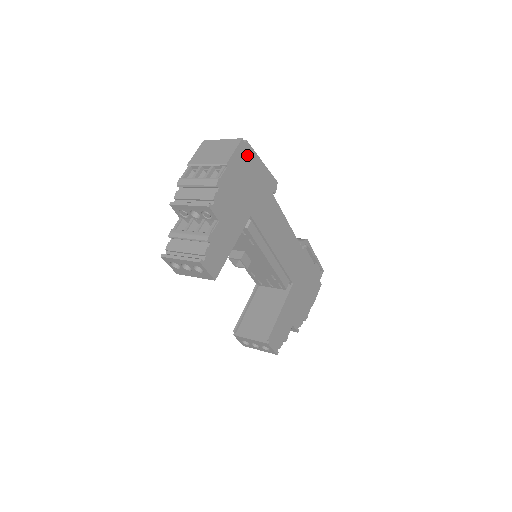
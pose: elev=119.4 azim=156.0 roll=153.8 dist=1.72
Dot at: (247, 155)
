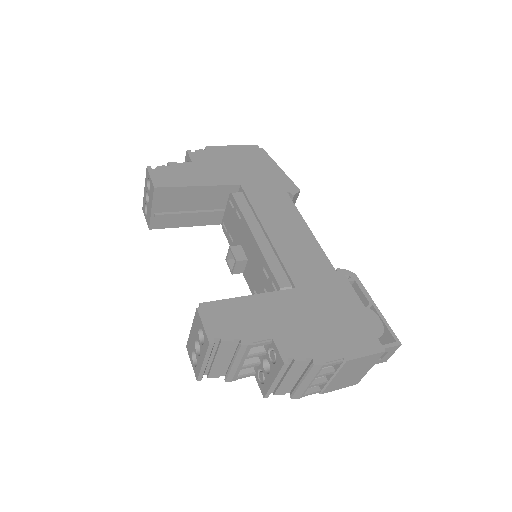
Dot at: (259, 155)
